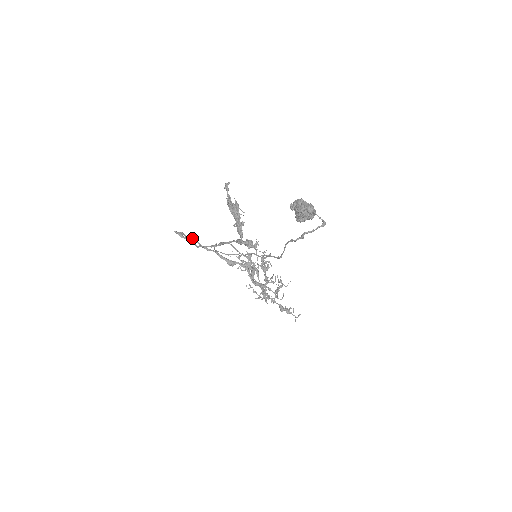
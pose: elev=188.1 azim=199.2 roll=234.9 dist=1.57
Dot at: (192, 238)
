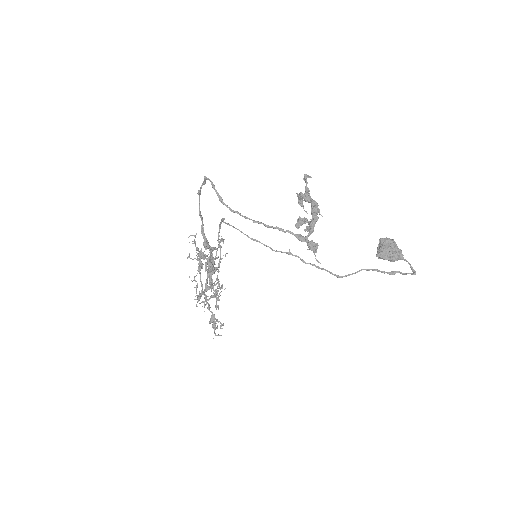
Dot at: (200, 194)
